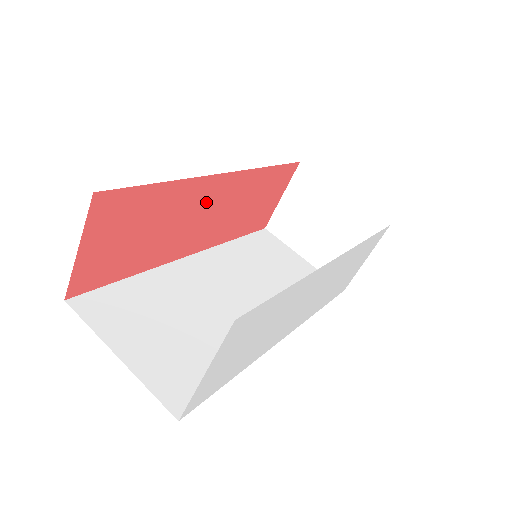
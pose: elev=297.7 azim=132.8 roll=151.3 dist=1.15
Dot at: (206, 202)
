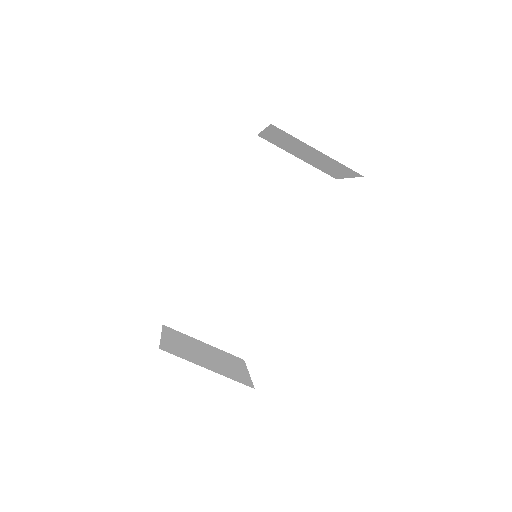
Dot at: occluded
